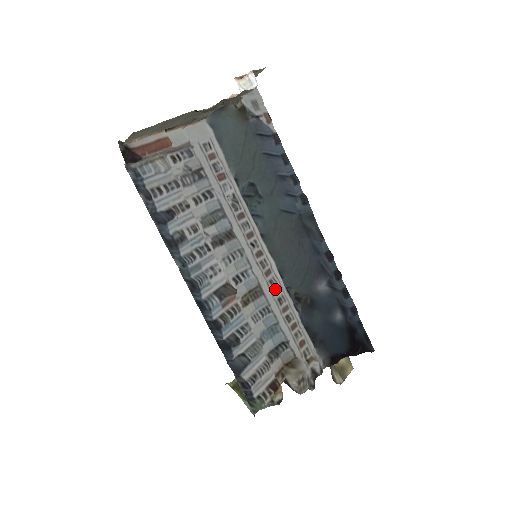
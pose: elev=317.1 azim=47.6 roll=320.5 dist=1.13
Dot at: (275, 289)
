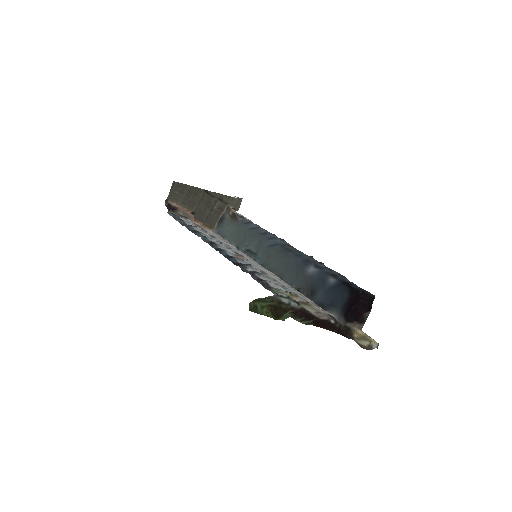
Dot at: occluded
